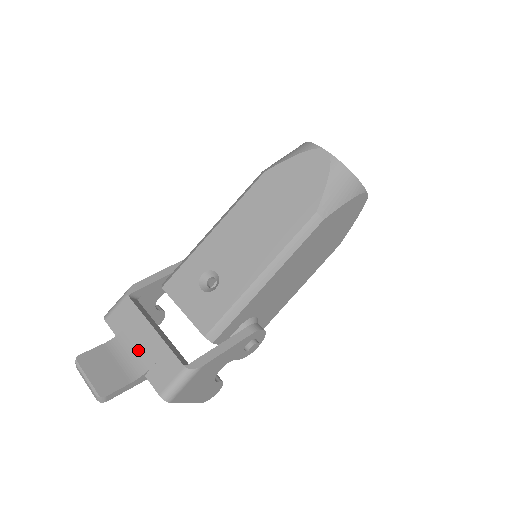
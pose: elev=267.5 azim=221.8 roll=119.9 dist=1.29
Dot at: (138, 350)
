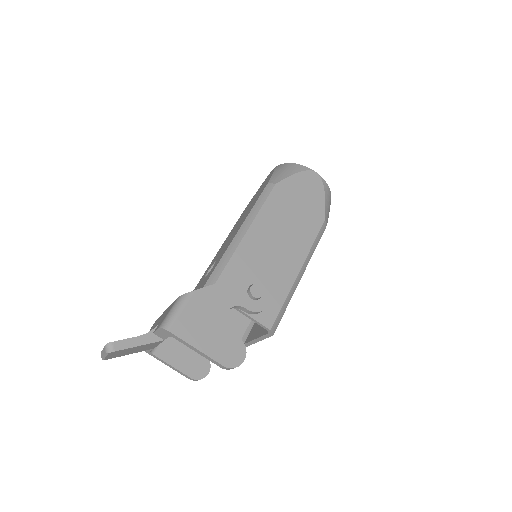
Dot at: occluded
